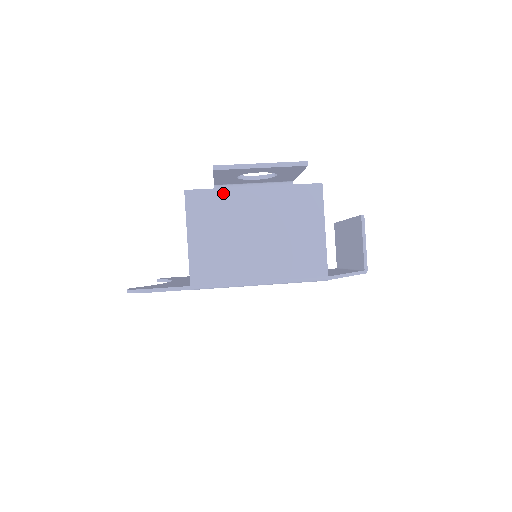
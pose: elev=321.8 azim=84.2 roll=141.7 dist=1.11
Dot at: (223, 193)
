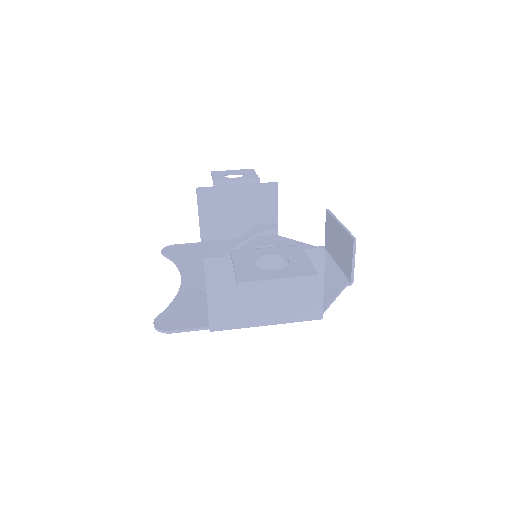
Dot at: occluded
